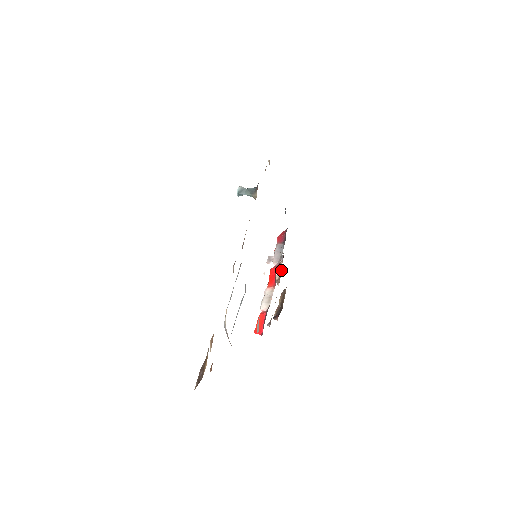
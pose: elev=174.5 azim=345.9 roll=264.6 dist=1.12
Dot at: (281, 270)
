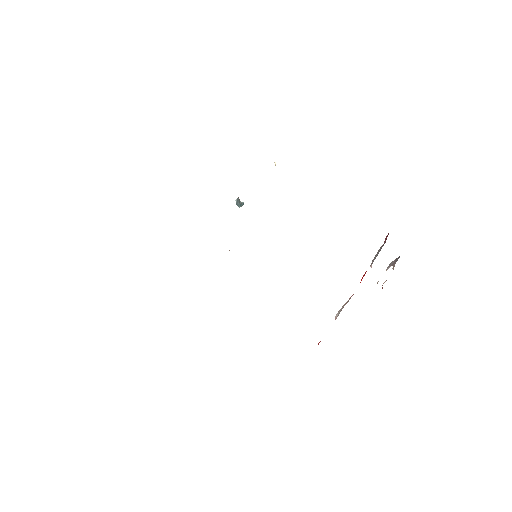
Dot at: occluded
